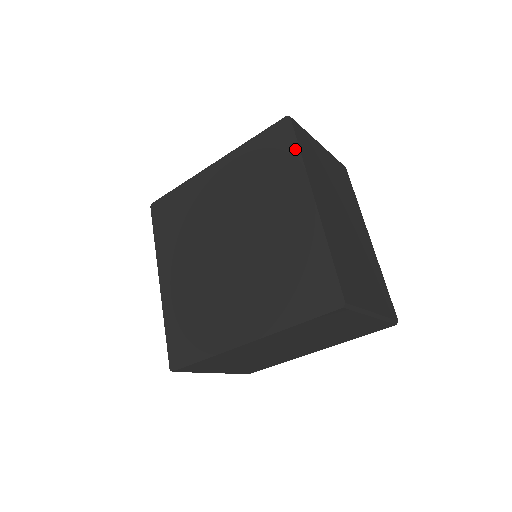
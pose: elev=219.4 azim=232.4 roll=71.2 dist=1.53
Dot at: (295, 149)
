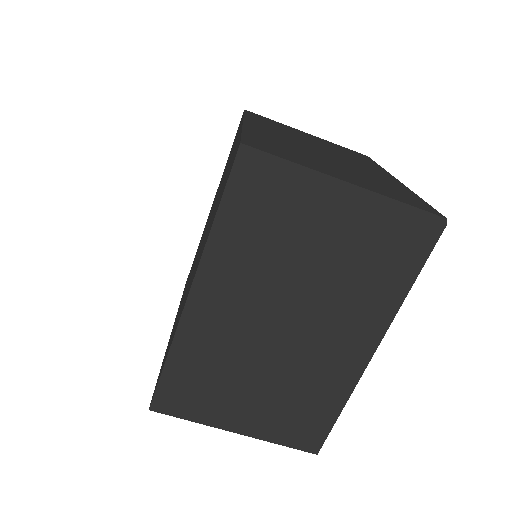
Dot at: occluded
